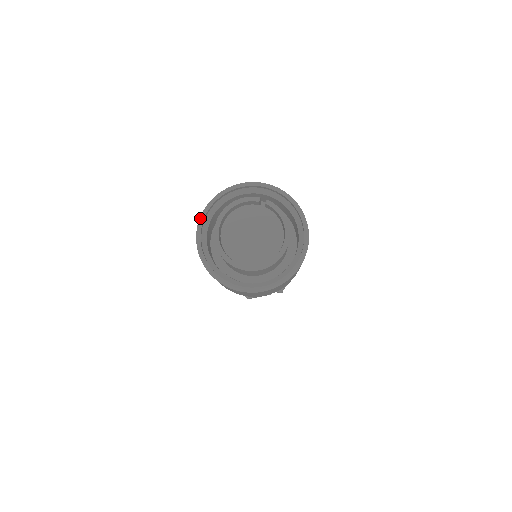
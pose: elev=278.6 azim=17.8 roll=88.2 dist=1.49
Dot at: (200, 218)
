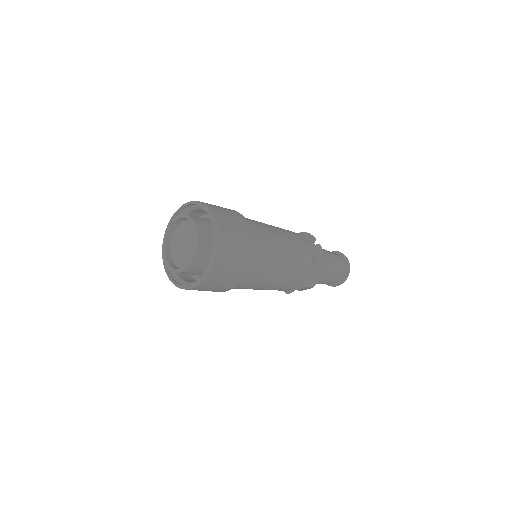
Dot at: (166, 273)
